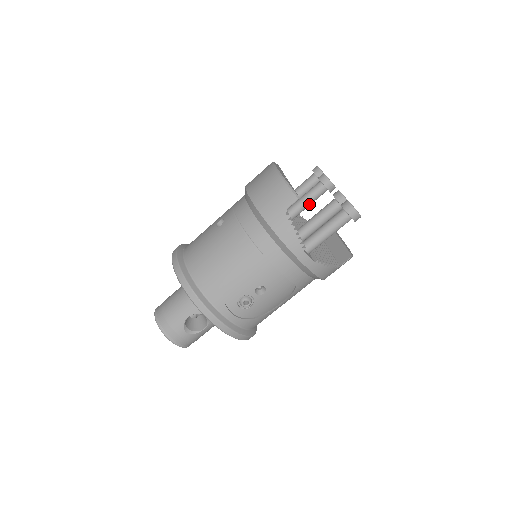
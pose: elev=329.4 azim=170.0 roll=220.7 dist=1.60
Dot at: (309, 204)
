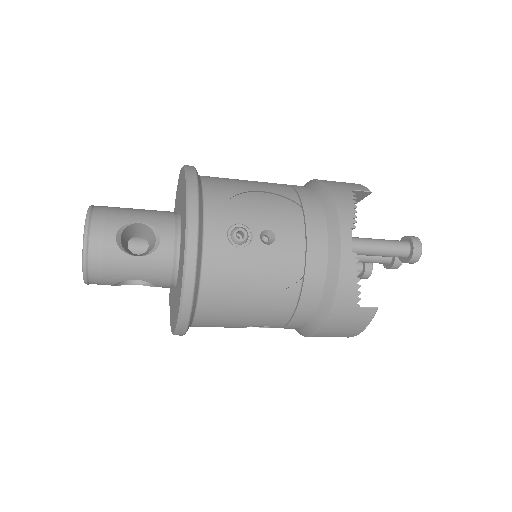
Dot at: occluded
